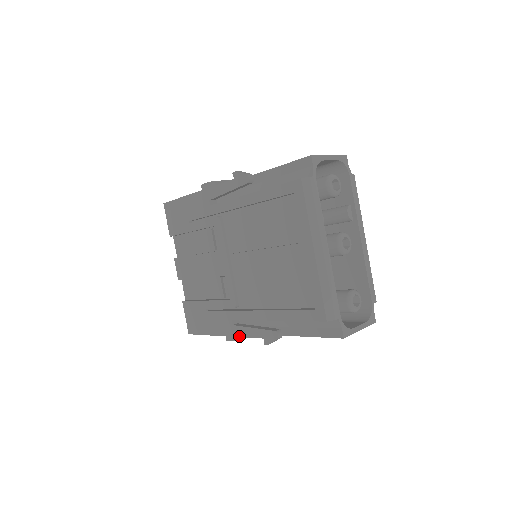
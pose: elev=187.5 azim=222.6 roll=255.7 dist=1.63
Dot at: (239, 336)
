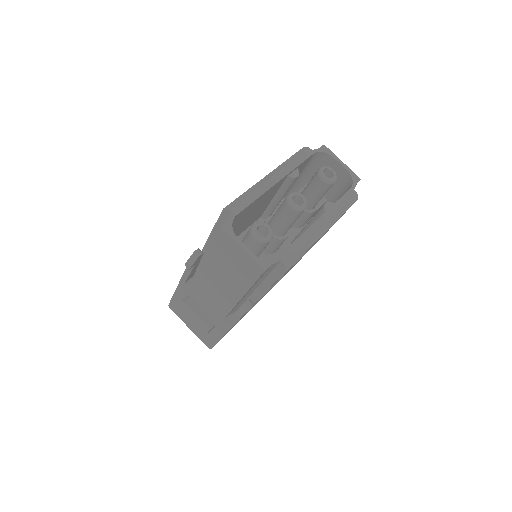
Dot at: (183, 275)
